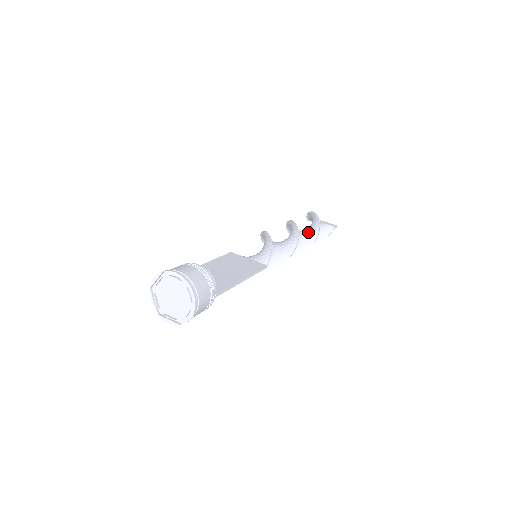
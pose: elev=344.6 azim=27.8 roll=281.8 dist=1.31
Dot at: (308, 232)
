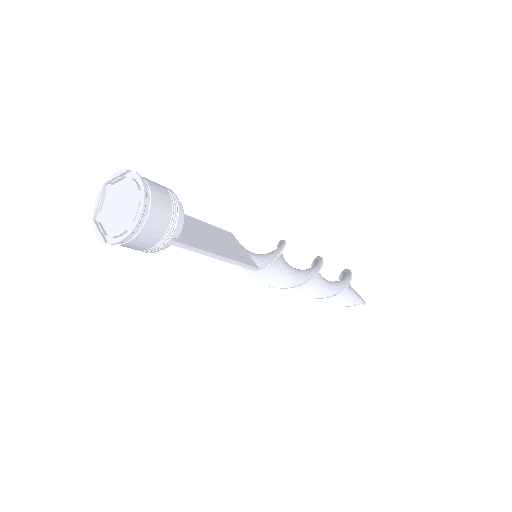
Dot at: (331, 283)
